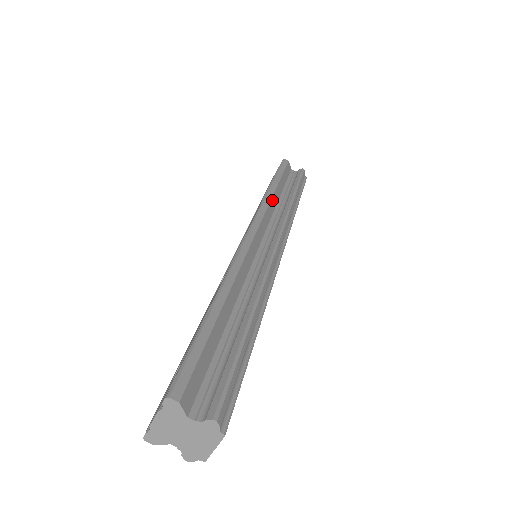
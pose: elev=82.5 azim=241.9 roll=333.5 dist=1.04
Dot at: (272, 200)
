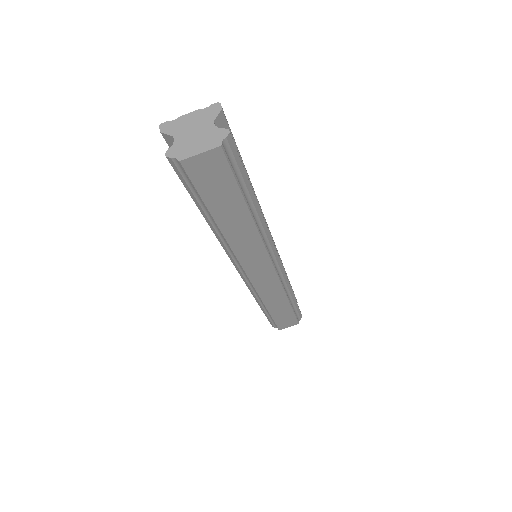
Dot at: occluded
